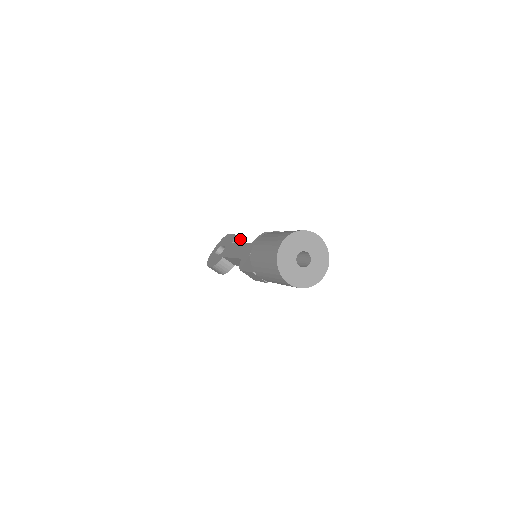
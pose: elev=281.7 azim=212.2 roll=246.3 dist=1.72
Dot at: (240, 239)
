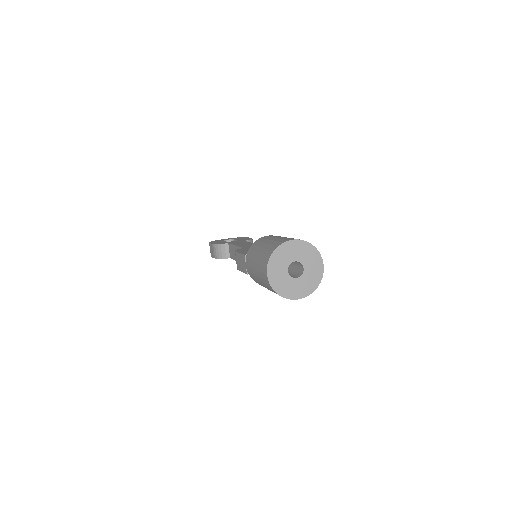
Dot at: occluded
